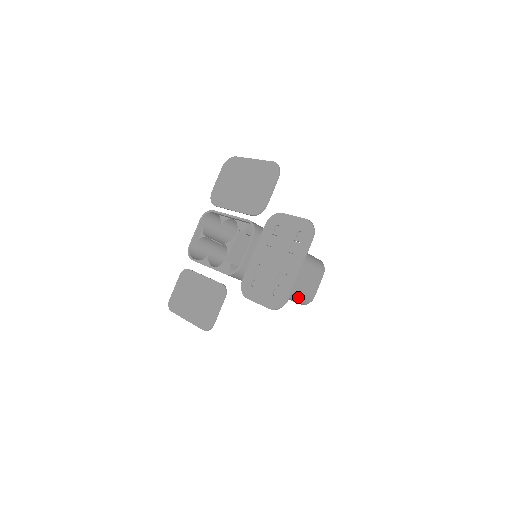
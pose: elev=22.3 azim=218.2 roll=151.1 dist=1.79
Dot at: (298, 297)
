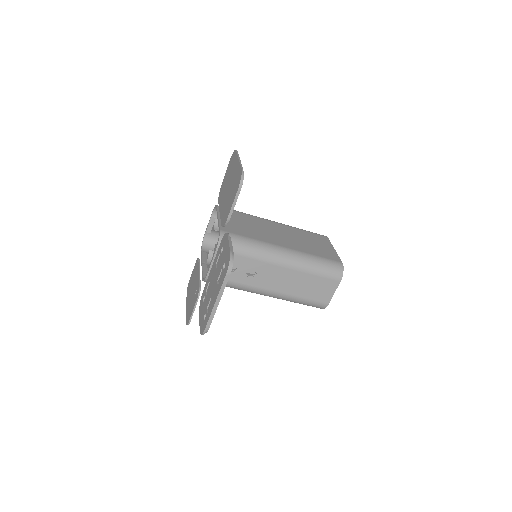
Dot at: (303, 303)
